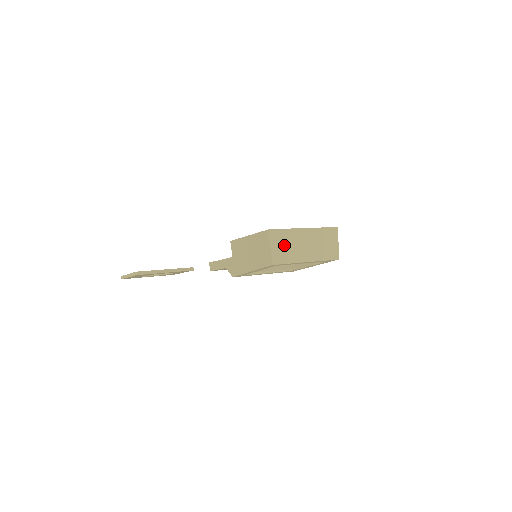
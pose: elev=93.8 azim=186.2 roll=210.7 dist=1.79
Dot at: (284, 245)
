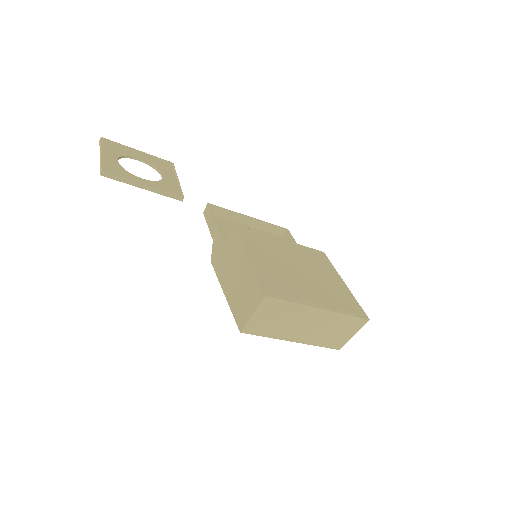
Dot at: (274, 317)
